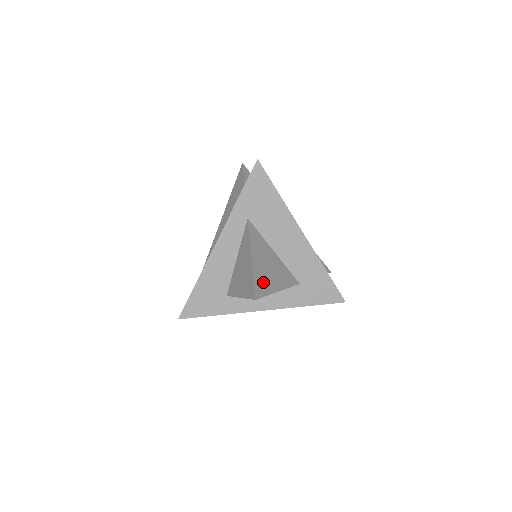
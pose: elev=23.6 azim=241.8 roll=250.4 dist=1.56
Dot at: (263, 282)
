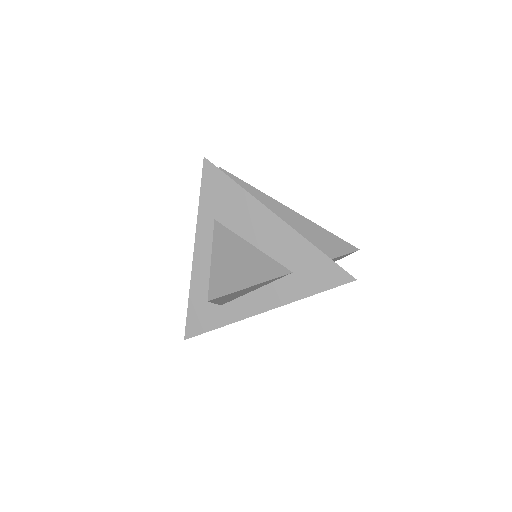
Dot at: (225, 280)
